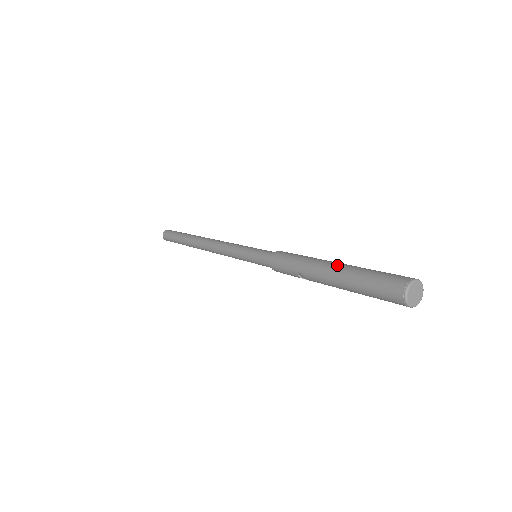
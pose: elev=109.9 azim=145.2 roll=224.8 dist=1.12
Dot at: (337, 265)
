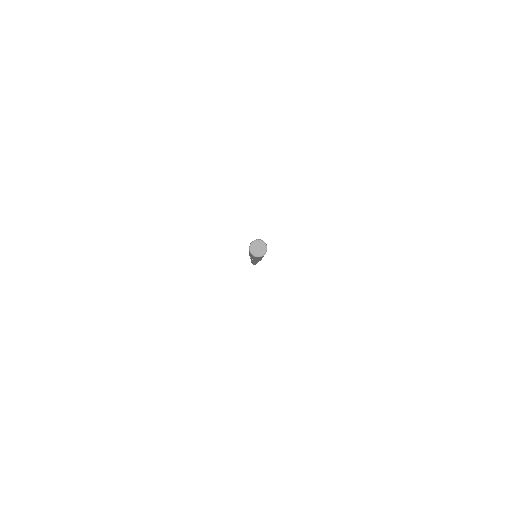
Dot at: occluded
